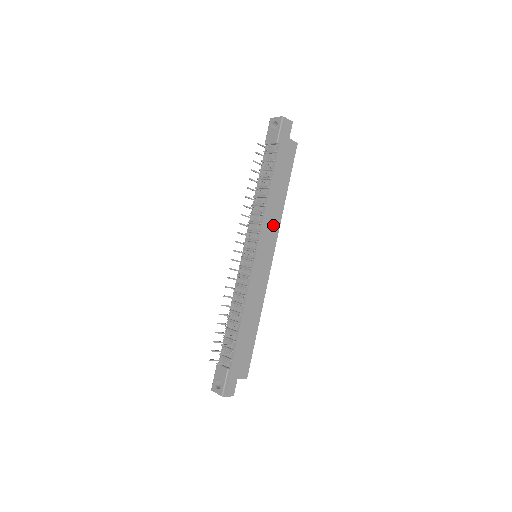
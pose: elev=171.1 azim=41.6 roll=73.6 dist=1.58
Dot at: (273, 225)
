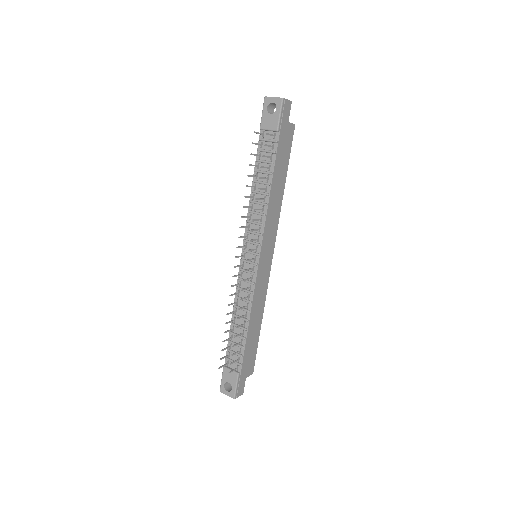
Dot at: (273, 222)
